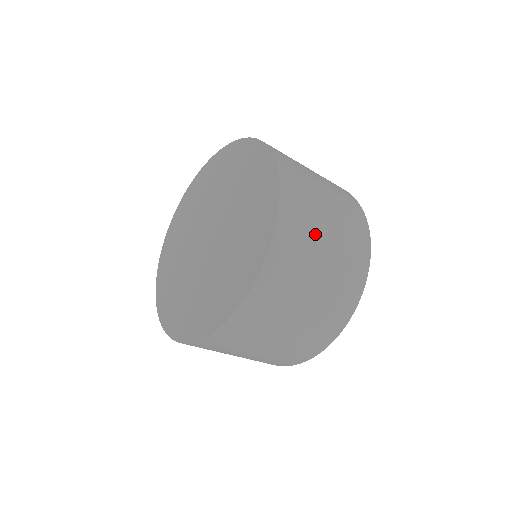
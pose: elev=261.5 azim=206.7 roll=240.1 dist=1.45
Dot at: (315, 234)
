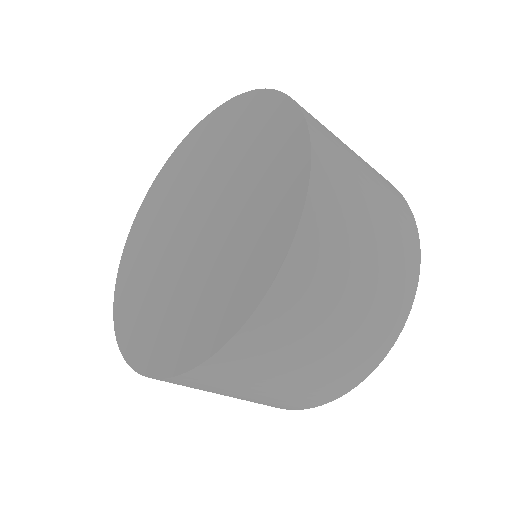
Dot at: (335, 290)
